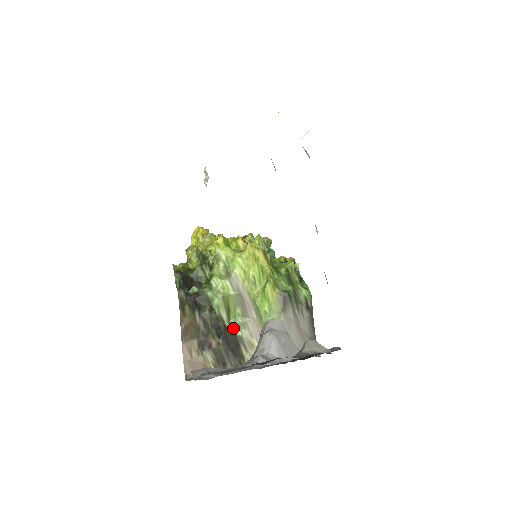
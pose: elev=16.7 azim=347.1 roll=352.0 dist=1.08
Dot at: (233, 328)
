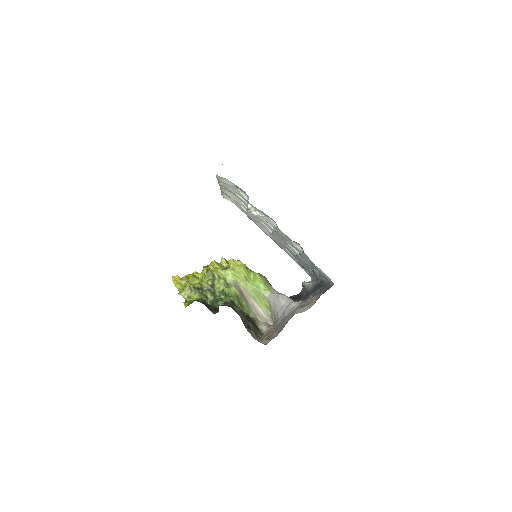
Dot at: (248, 315)
